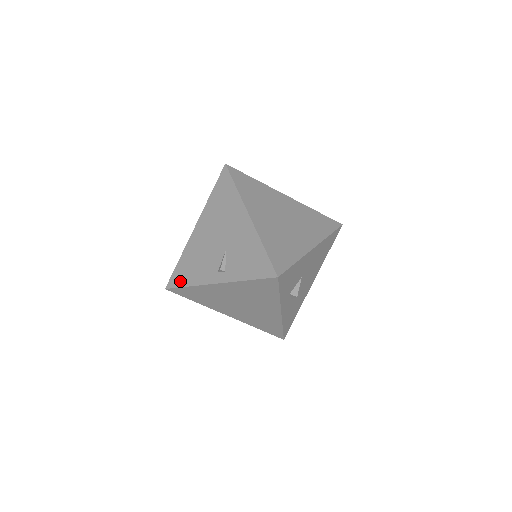
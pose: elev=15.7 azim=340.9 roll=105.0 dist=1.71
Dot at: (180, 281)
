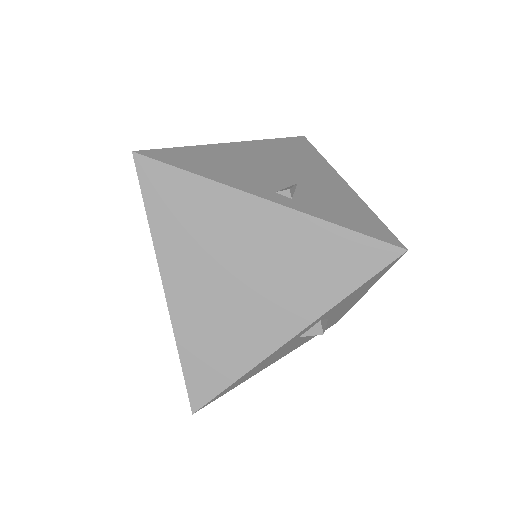
Dot at: (179, 161)
